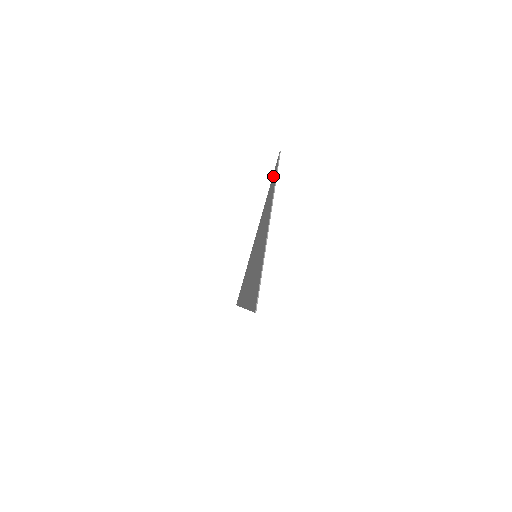
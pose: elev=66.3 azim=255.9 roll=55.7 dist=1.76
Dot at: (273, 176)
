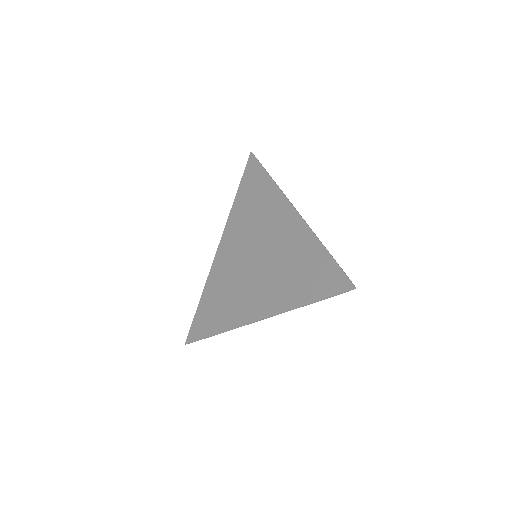
Dot at: (331, 273)
